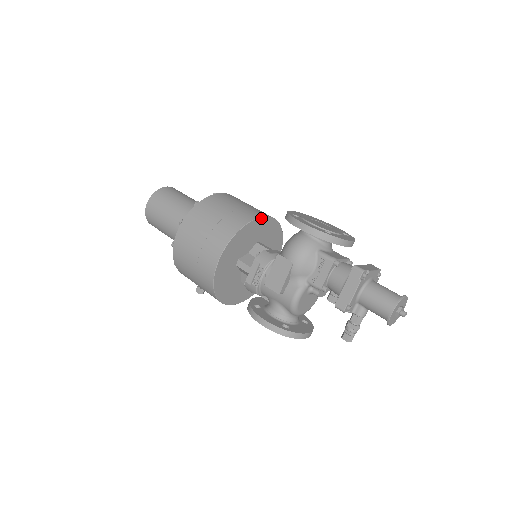
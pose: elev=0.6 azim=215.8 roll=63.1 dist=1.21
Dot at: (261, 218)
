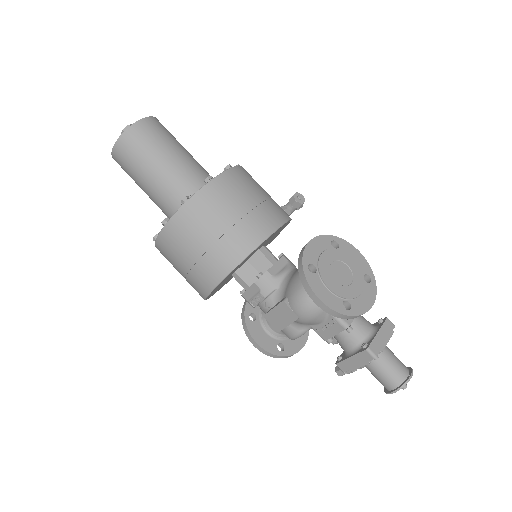
Dot at: (267, 238)
